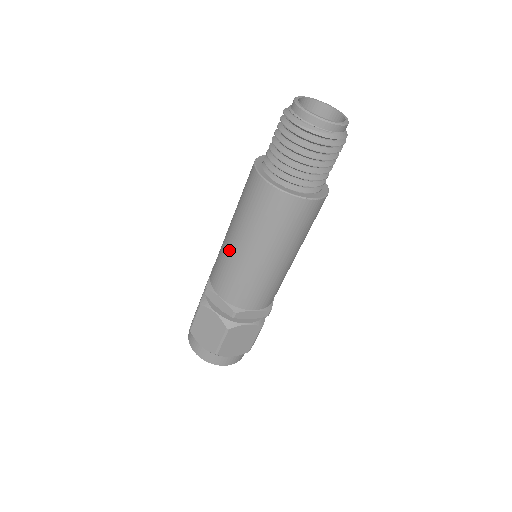
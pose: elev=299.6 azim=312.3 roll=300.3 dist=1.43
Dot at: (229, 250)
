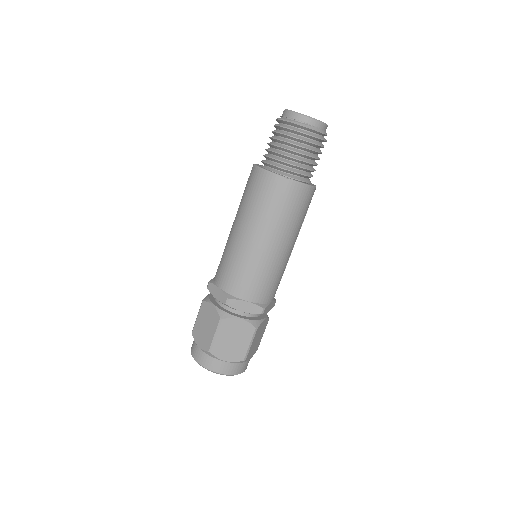
Dot at: (229, 239)
